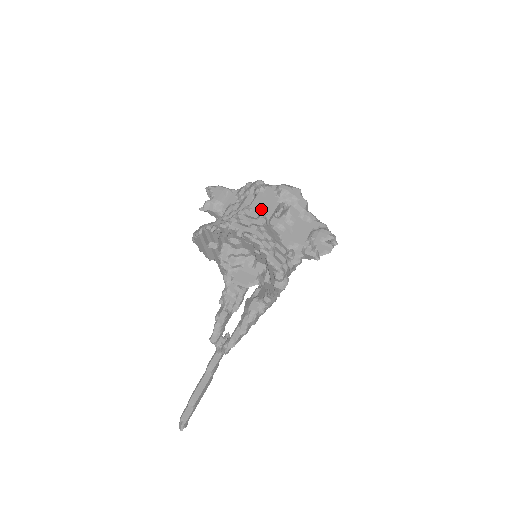
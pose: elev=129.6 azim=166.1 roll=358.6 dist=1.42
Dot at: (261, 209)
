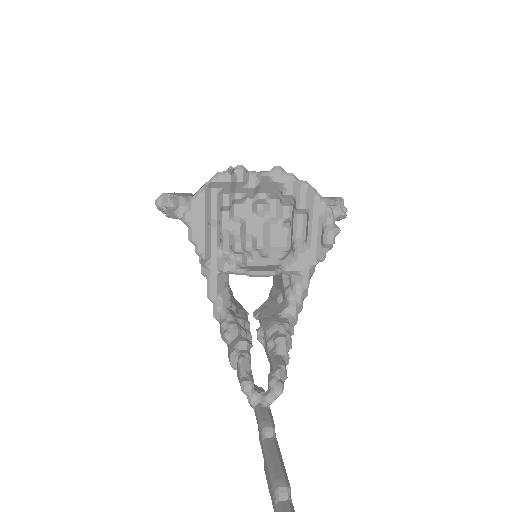
Dot at: occluded
